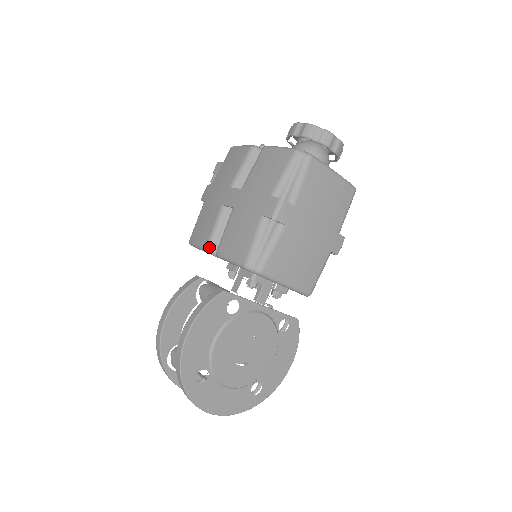
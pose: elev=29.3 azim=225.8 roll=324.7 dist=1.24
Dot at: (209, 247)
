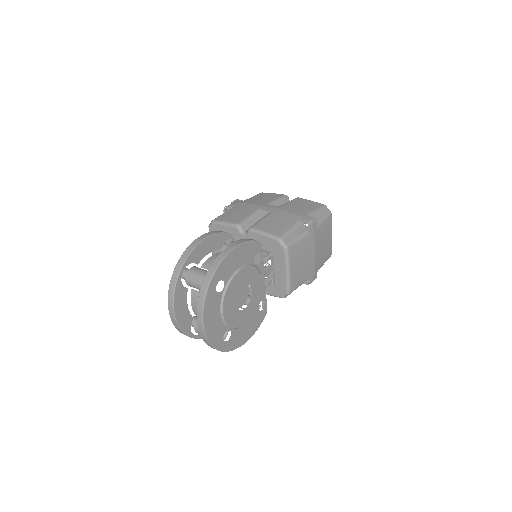
Dot at: (241, 225)
